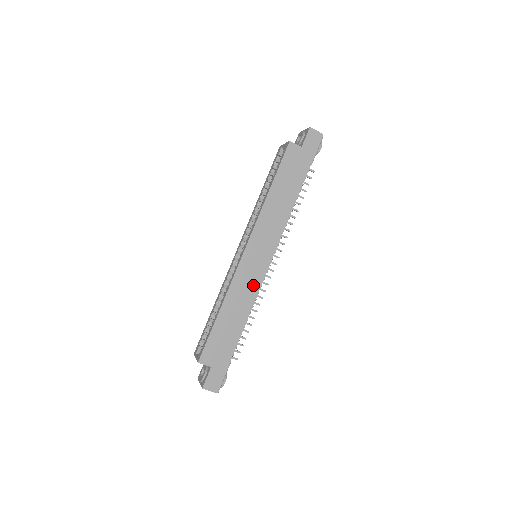
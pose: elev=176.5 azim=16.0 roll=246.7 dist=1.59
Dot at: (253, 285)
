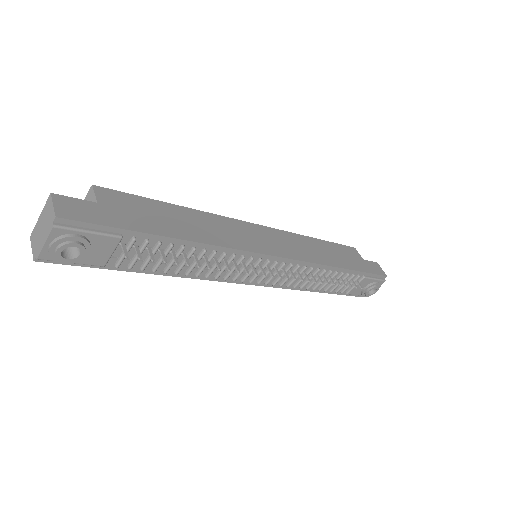
Dot at: (239, 241)
